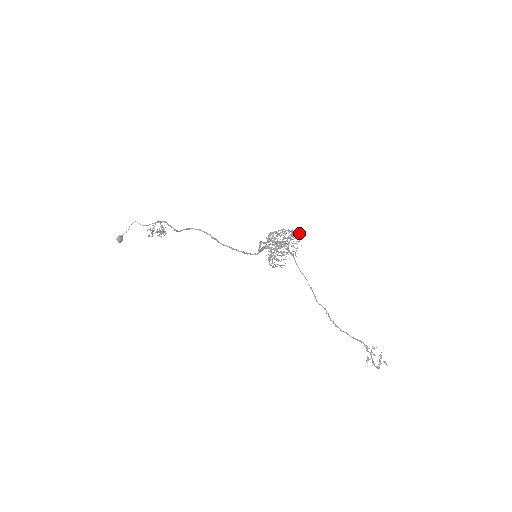
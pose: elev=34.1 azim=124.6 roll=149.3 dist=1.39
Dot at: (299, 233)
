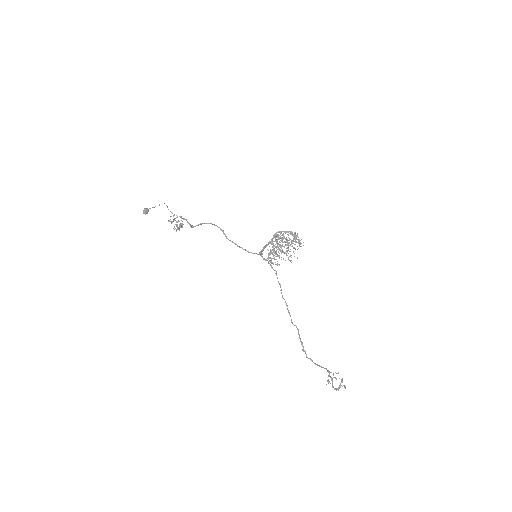
Dot at: (301, 239)
